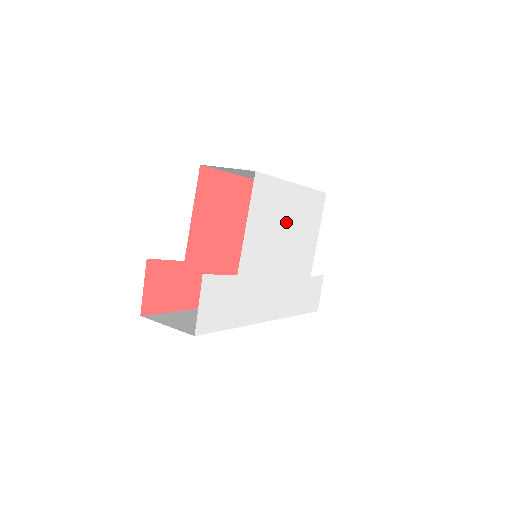
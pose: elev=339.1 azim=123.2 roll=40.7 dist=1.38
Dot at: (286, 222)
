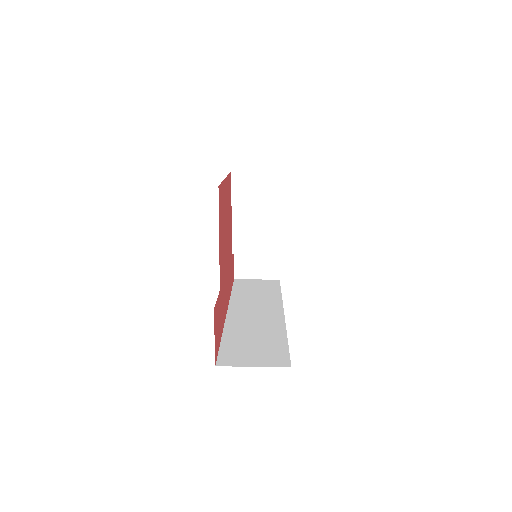
Dot at: occluded
